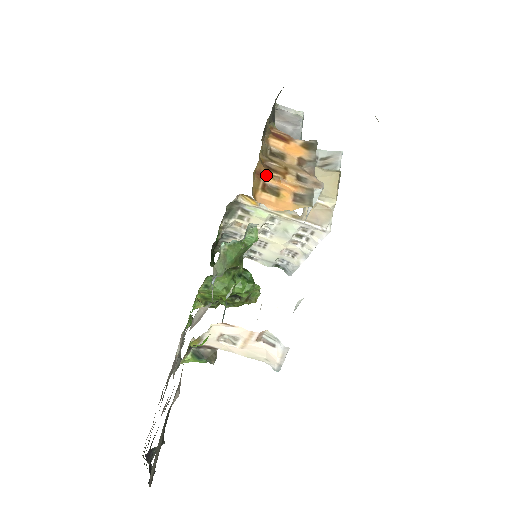
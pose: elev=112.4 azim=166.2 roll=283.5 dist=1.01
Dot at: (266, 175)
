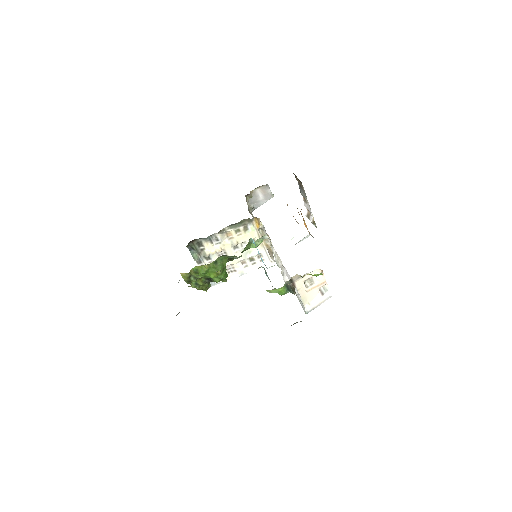
Dot at: occluded
